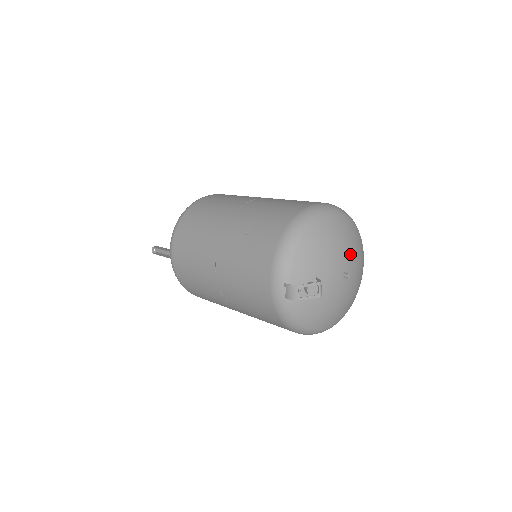
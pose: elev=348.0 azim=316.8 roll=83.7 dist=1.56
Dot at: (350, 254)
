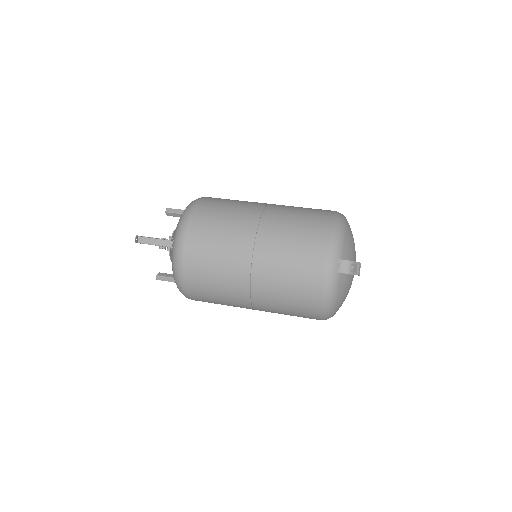
Dot at: occluded
